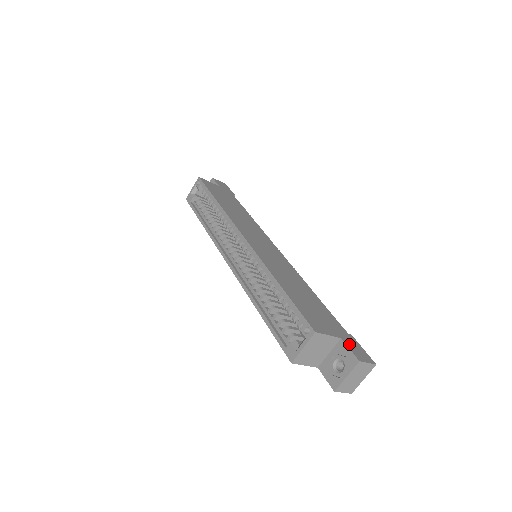
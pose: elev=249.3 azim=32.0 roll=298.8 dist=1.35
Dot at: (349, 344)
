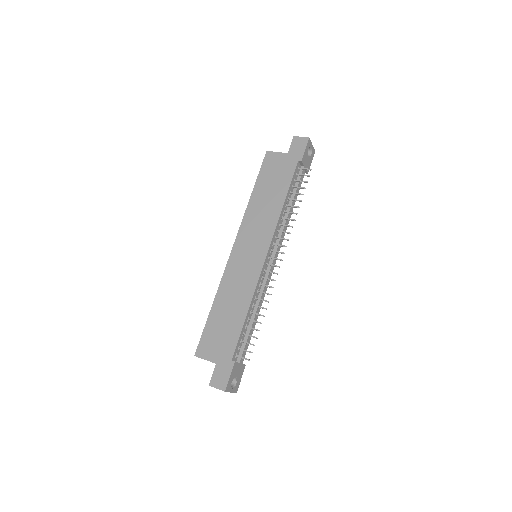
Dot at: (218, 370)
